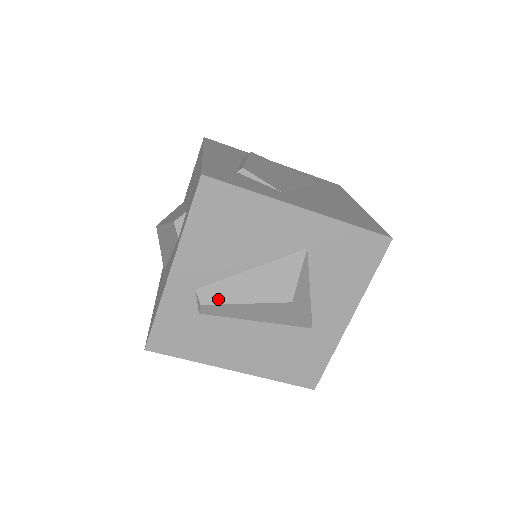
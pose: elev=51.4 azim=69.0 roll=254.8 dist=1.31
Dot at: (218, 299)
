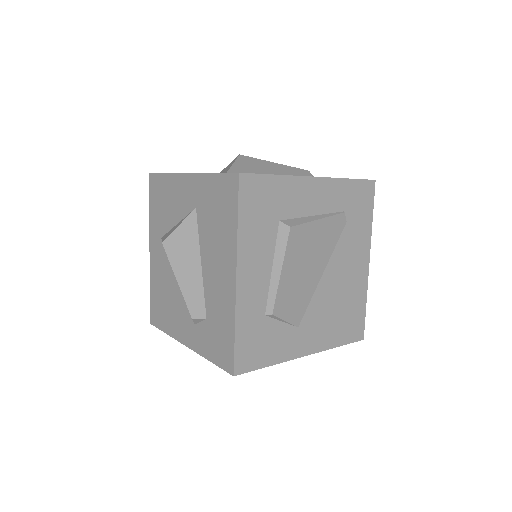
Dot at: occluded
